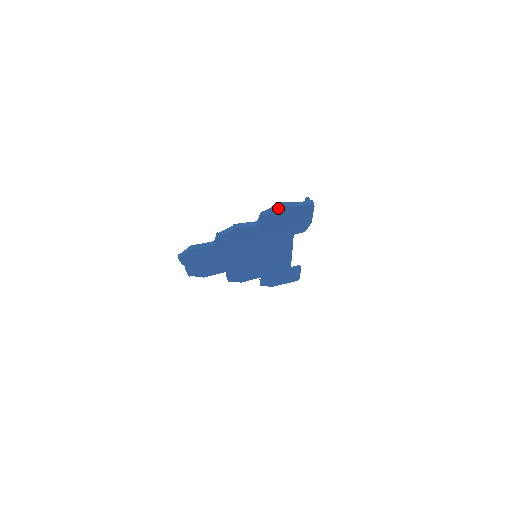
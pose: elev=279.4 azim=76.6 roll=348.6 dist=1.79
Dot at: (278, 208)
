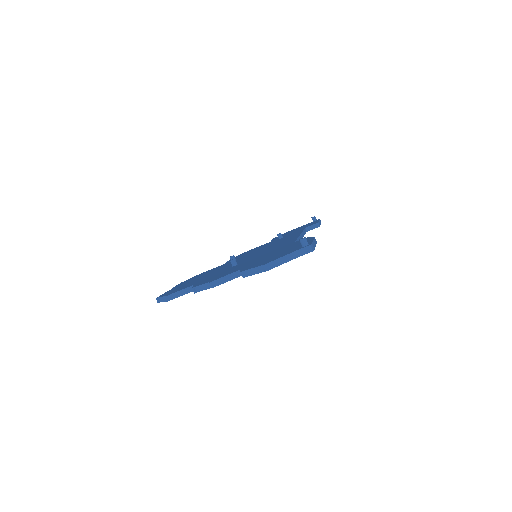
Dot at: (262, 271)
